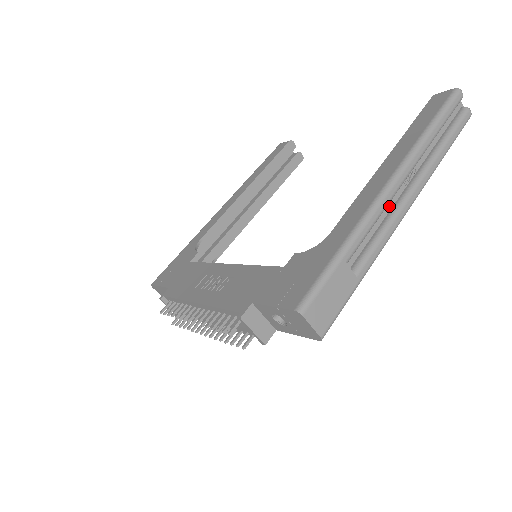
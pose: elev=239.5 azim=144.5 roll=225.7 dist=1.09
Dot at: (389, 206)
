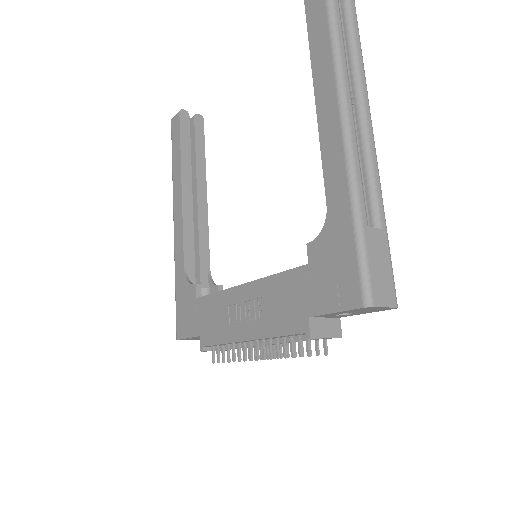
Dot at: occluded
